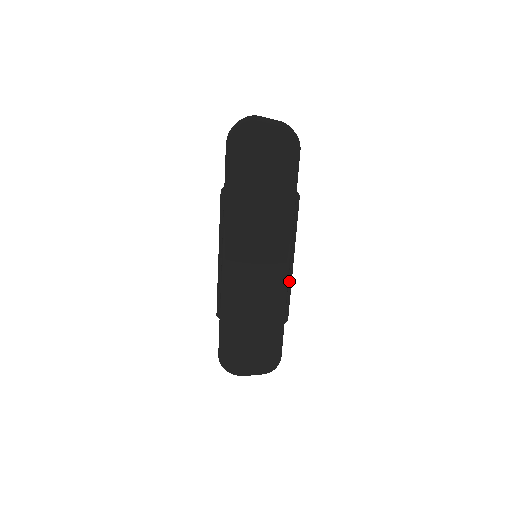
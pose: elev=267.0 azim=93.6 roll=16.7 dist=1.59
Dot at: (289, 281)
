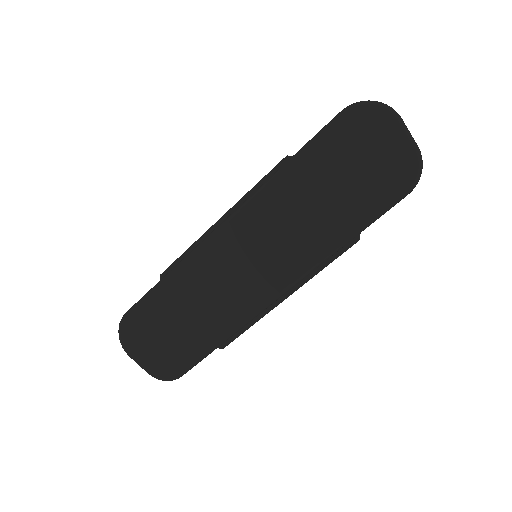
Dot at: (263, 313)
